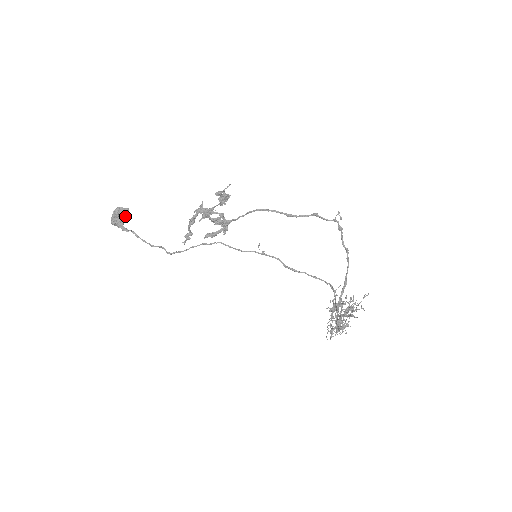
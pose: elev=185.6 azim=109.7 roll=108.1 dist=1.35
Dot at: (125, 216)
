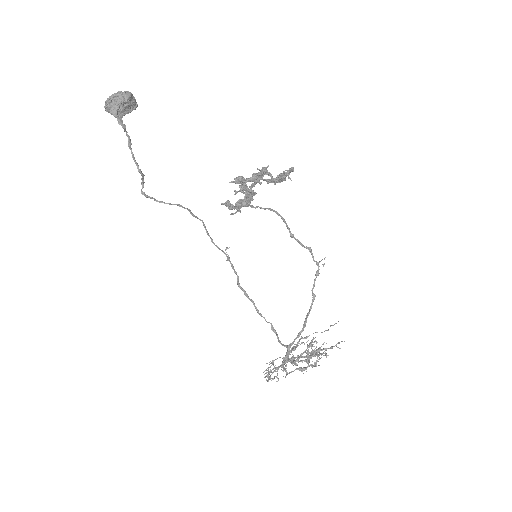
Dot at: (129, 110)
